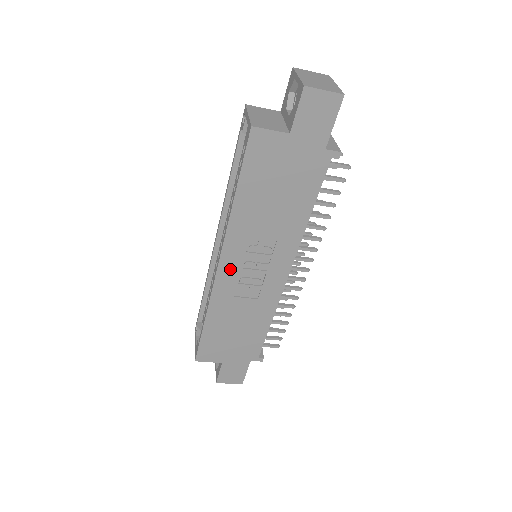
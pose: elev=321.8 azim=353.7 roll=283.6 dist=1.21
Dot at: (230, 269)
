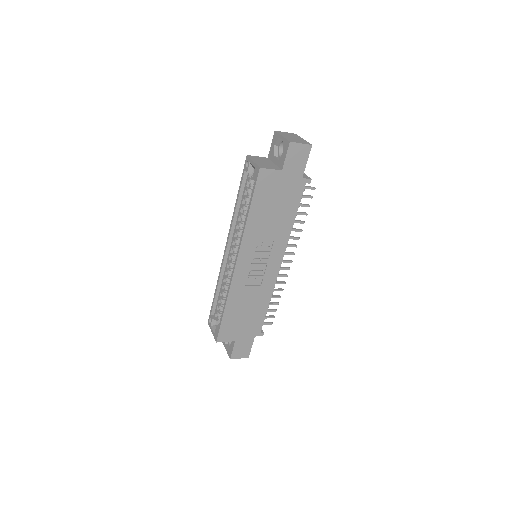
Dot at: (244, 265)
